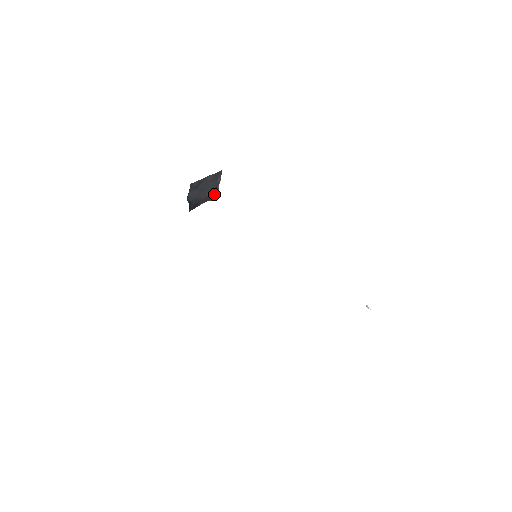
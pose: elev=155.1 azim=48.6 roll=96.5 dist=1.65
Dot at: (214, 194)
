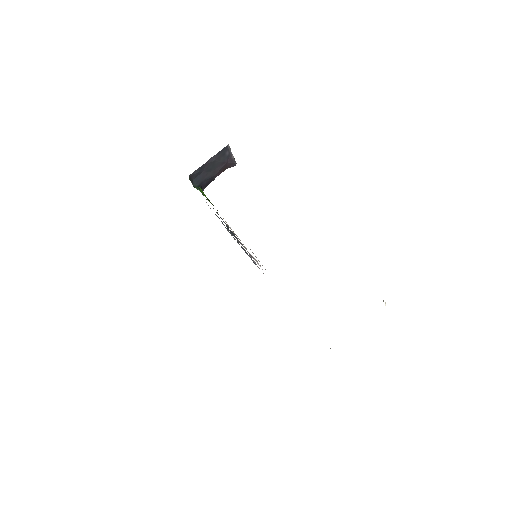
Dot at: (229, 164)
